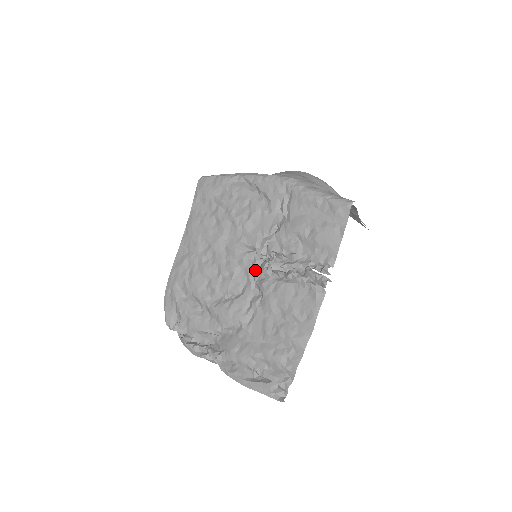
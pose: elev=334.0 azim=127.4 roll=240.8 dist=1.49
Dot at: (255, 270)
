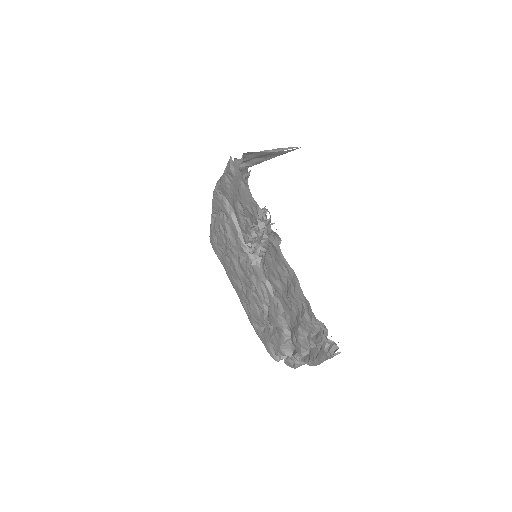
Dot at: (260, 267)
